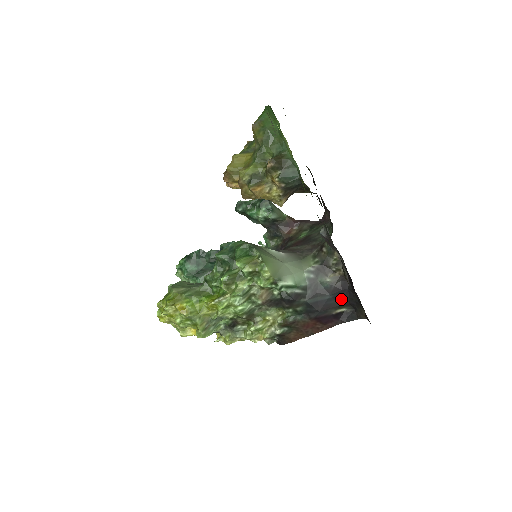
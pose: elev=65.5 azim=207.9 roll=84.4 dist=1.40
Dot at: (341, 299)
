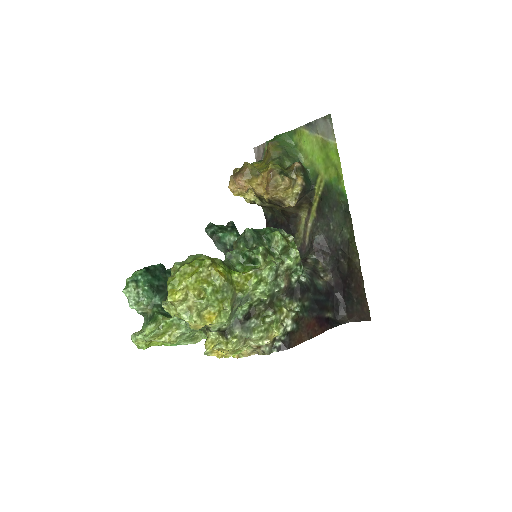
Dot at: (330, 303)
